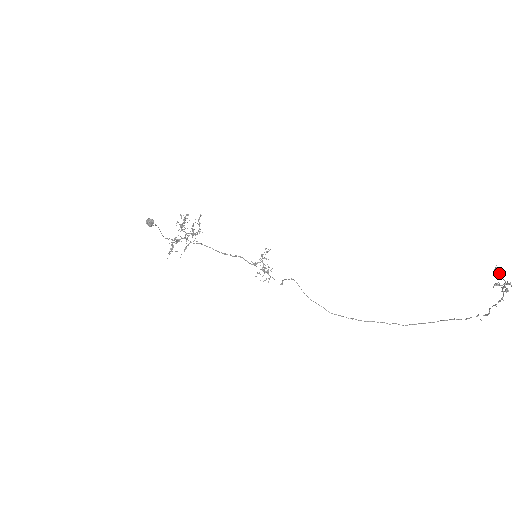
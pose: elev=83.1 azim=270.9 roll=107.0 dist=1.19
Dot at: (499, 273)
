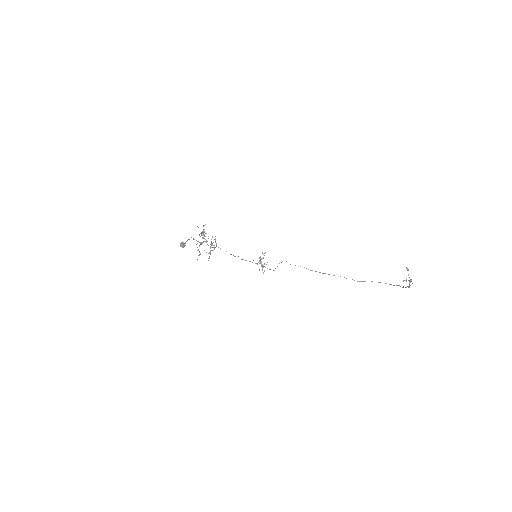
Dot at: occluded
